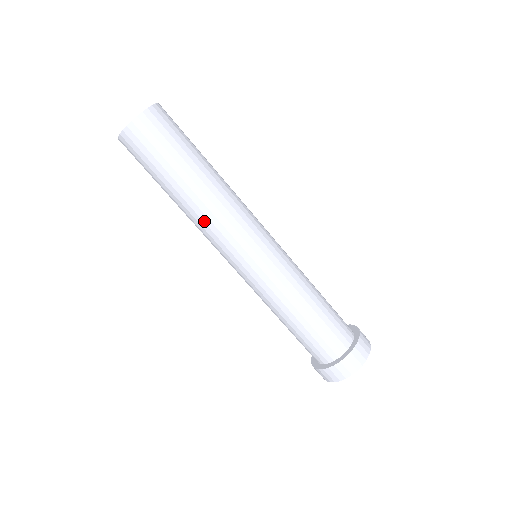
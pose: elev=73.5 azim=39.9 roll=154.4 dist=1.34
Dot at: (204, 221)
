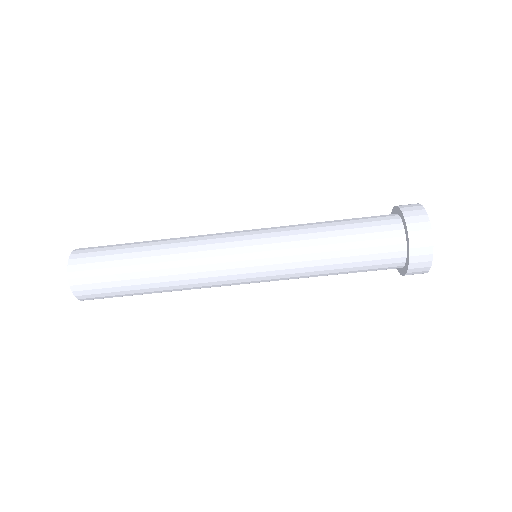
Dot at: occluded
